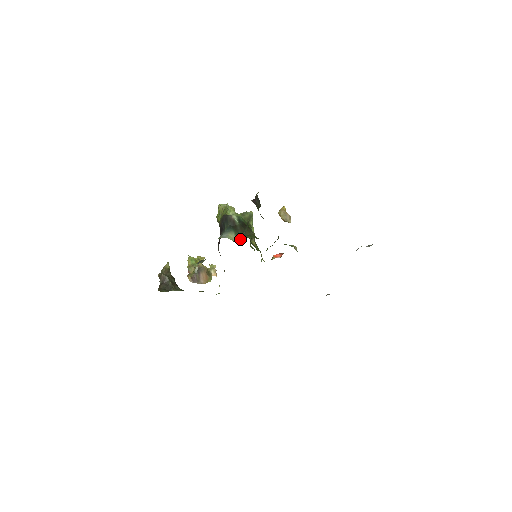
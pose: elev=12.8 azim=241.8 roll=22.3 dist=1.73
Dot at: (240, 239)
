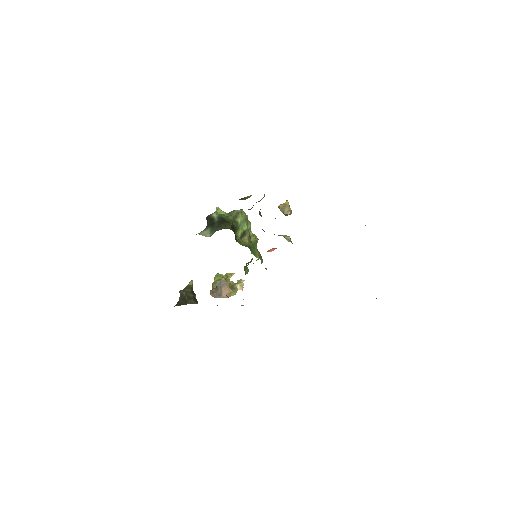
Dot at: (213, 233)
